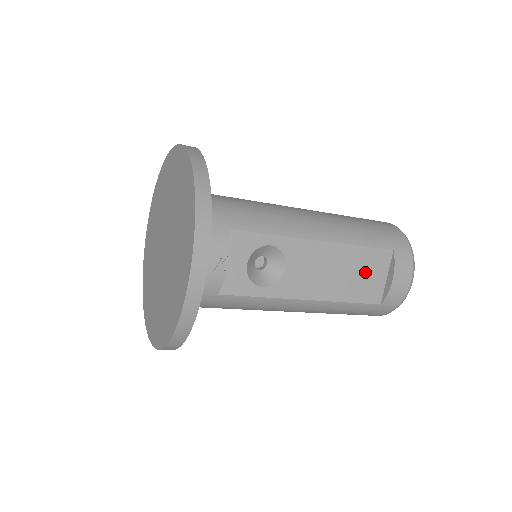
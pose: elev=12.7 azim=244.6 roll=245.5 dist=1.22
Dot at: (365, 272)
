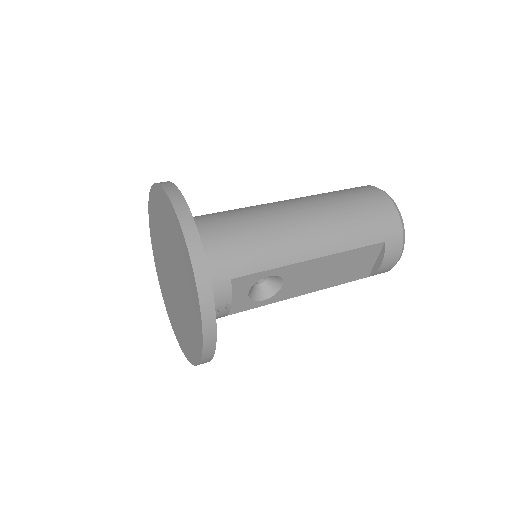
Dot at: (356, 263)
